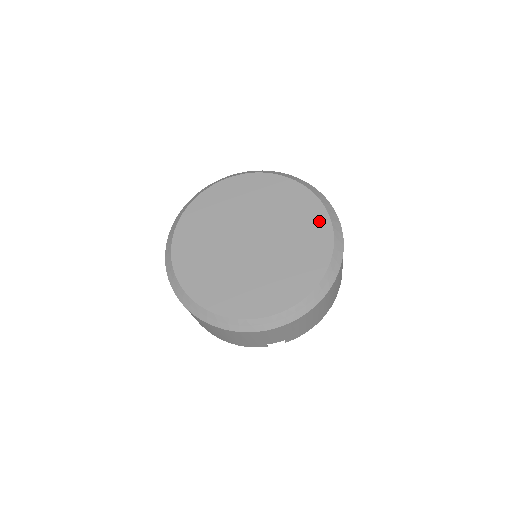
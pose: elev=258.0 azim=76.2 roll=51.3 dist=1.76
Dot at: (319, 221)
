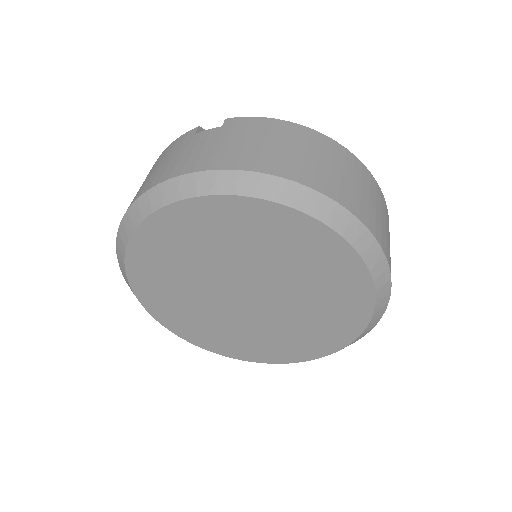
Dot at: (352, 281)
